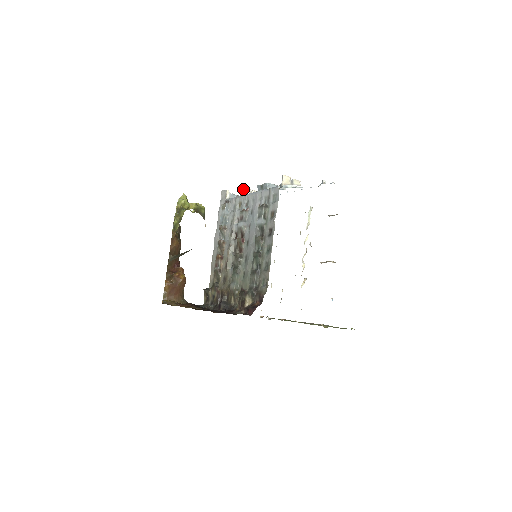
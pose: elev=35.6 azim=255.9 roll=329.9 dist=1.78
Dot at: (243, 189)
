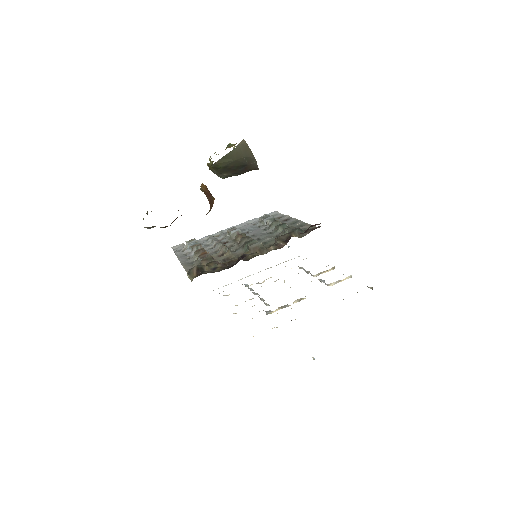
Dot at: occluded
